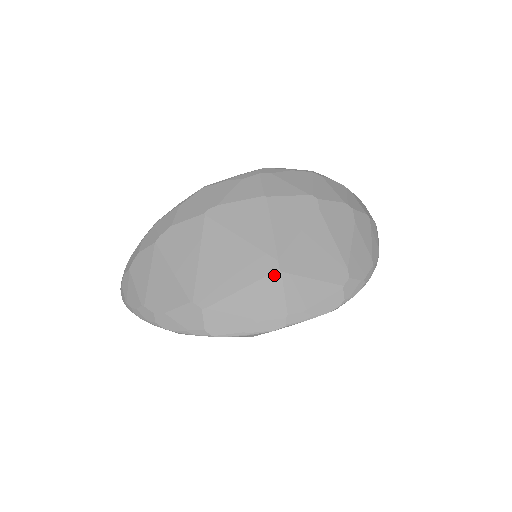
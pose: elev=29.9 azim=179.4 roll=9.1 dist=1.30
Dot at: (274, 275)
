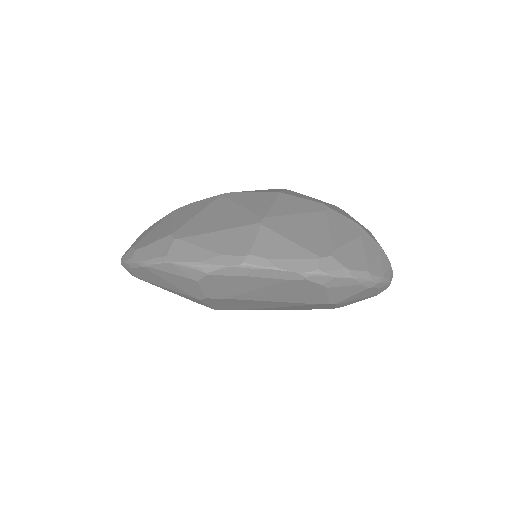
Dot at: (253, 226)
